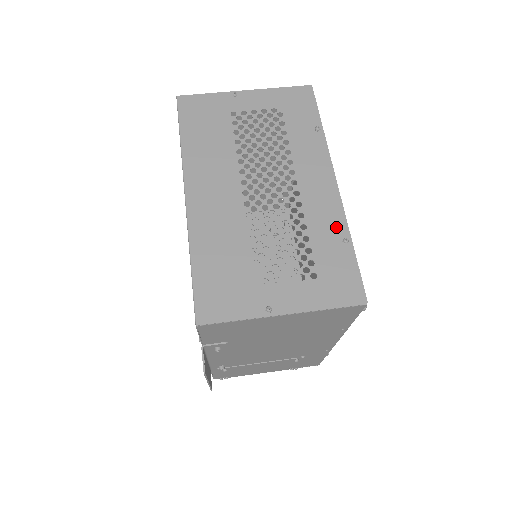
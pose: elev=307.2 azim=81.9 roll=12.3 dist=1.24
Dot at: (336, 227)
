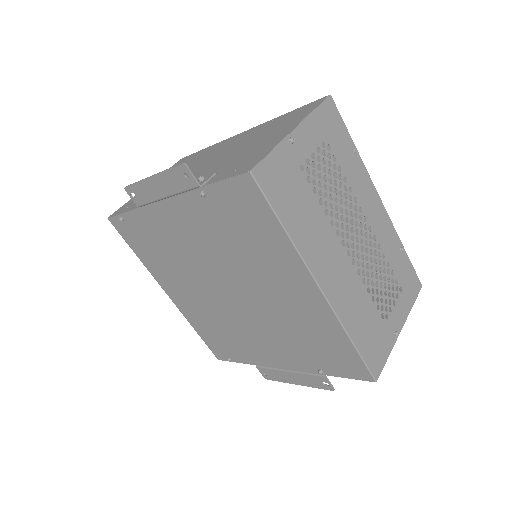
Dot at: (395, 242)
